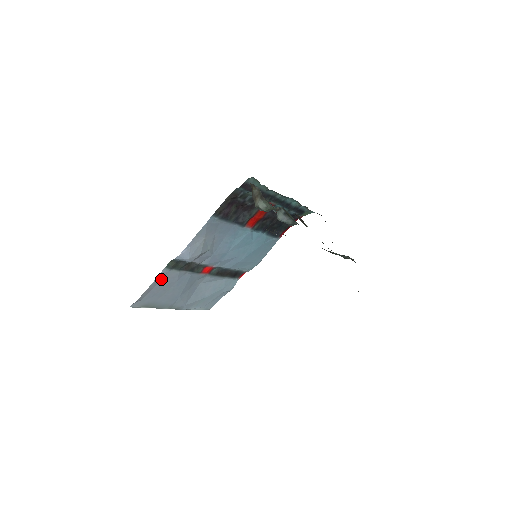
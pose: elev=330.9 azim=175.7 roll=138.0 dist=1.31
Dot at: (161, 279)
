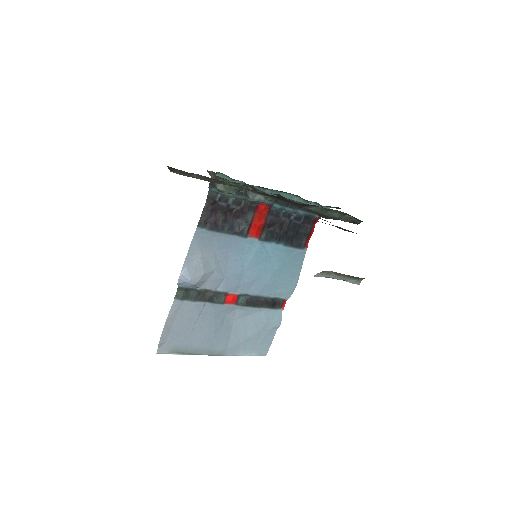
Dot at: (177, 314)
